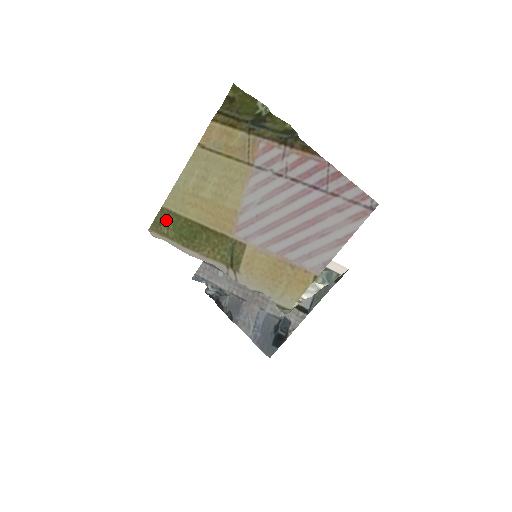
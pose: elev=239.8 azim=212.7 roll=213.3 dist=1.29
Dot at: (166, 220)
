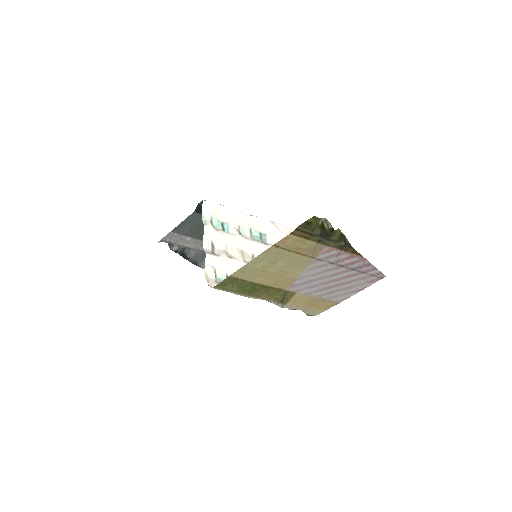
Dot at: (232, 283)
